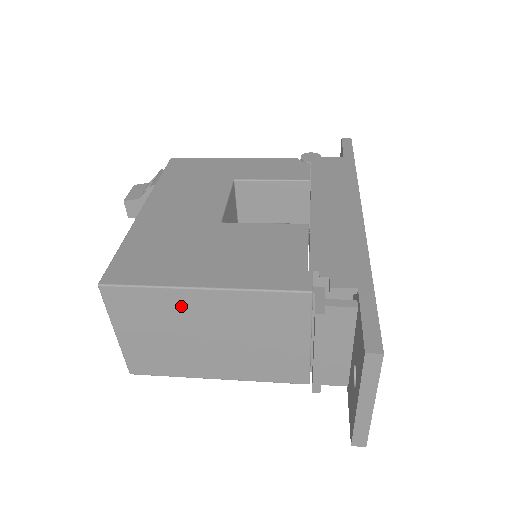
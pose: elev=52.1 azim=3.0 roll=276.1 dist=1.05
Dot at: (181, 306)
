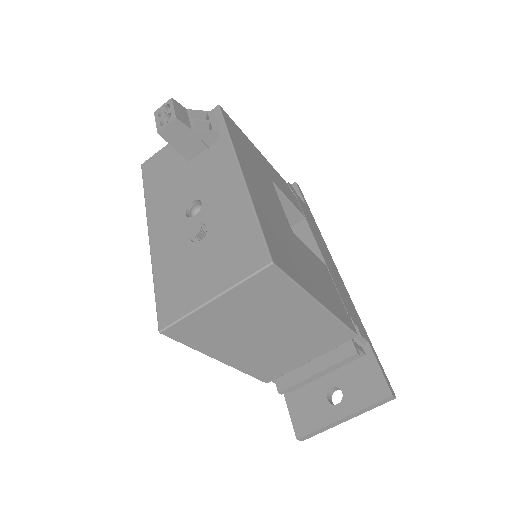
Dot at: (293, 308)
